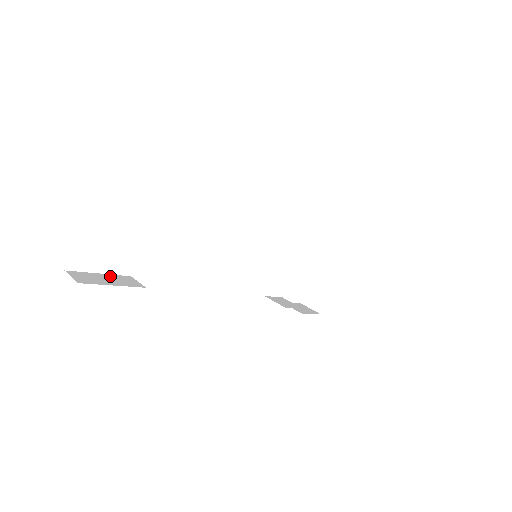
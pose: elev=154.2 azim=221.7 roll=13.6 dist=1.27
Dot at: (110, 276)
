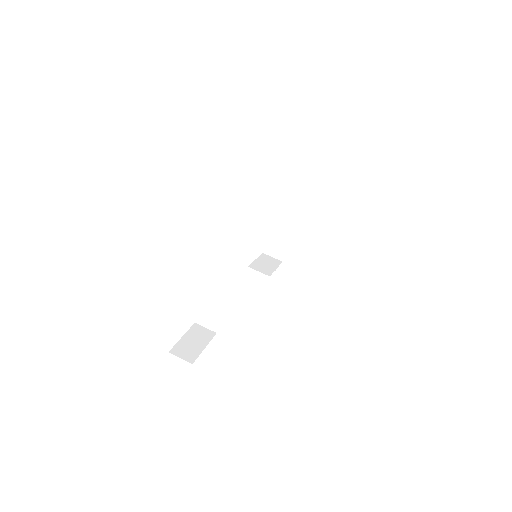
Dot at: (190, 335)
